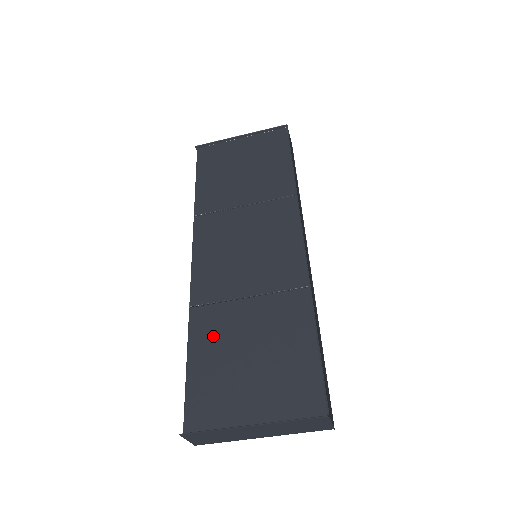
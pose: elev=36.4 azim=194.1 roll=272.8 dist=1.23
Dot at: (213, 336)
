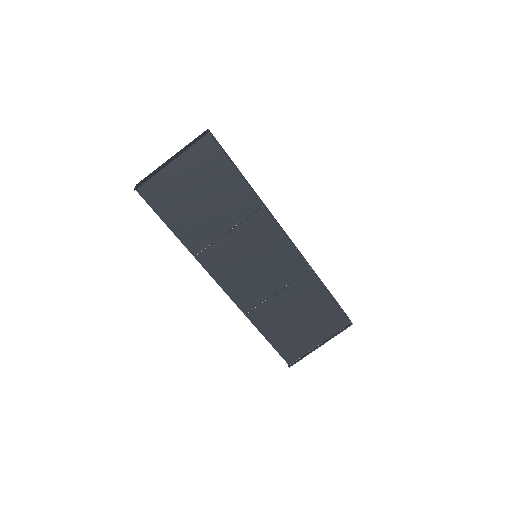
Dot at: (272, 322)
